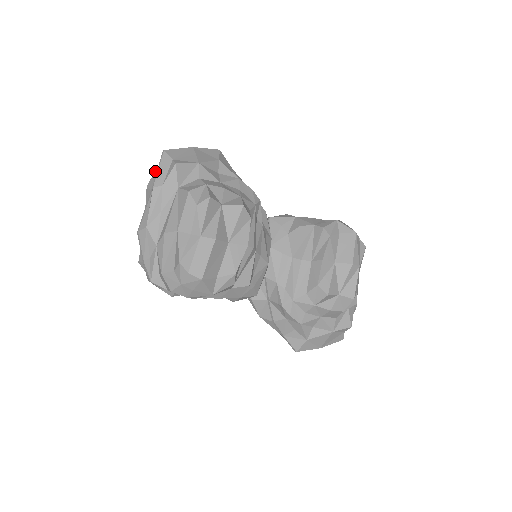
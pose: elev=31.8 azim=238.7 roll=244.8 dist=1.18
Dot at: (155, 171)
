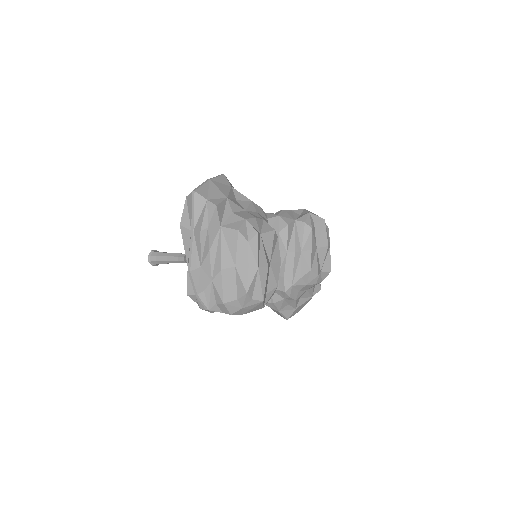
Dot at: (183, 209)
